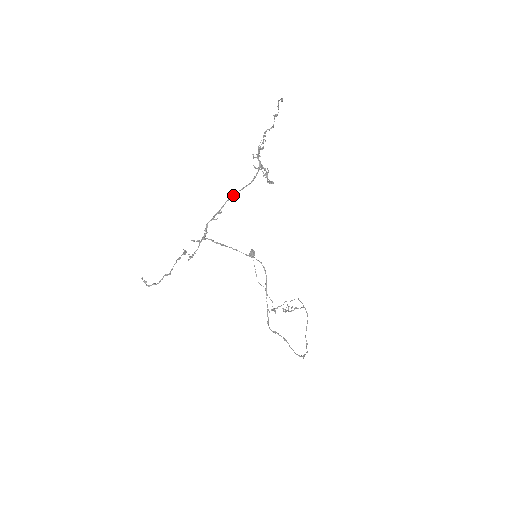
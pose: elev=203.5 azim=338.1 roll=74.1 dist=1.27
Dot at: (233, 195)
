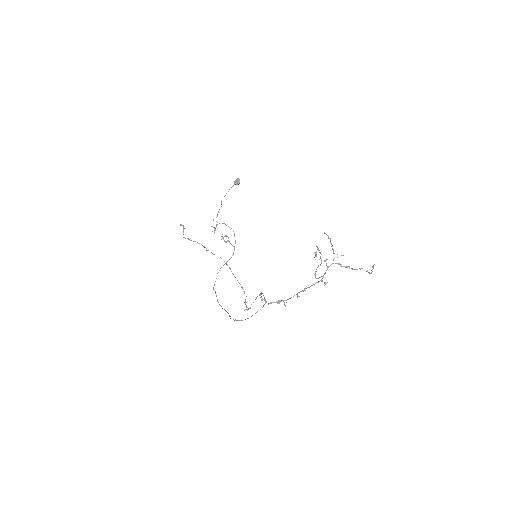
Dot at: occluded
